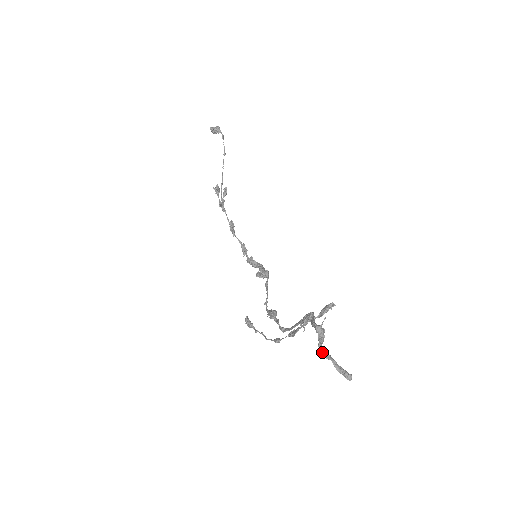
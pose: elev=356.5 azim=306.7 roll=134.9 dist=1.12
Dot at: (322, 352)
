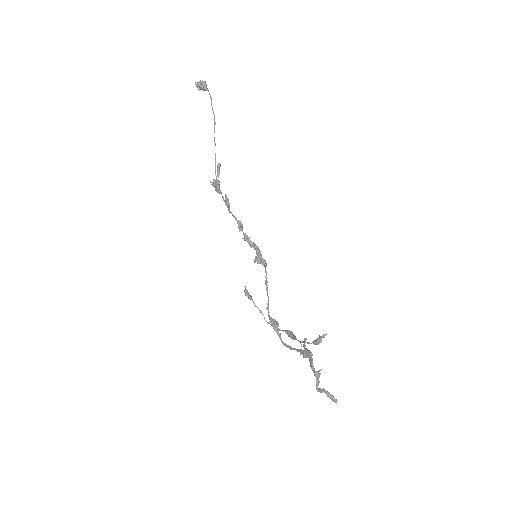
Dot at: (318, 391)
